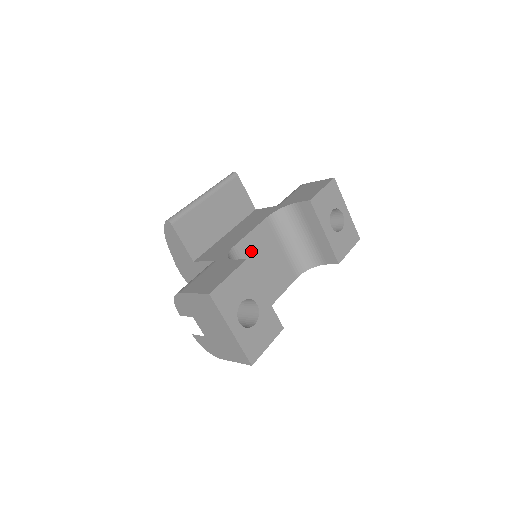
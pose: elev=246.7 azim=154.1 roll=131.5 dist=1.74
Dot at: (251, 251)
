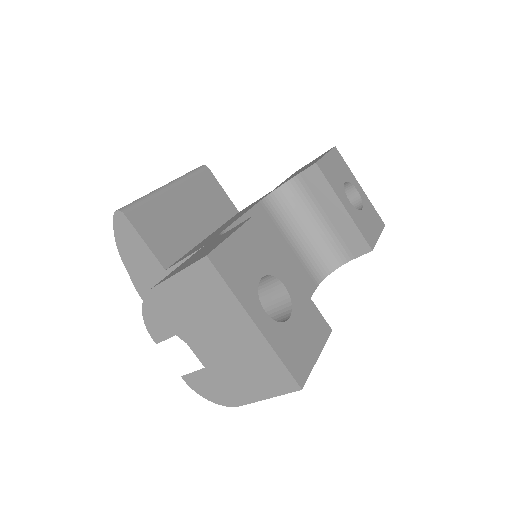
Dot at: occluded
